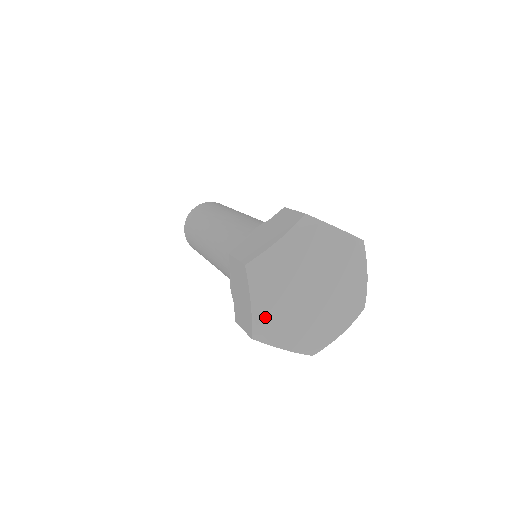
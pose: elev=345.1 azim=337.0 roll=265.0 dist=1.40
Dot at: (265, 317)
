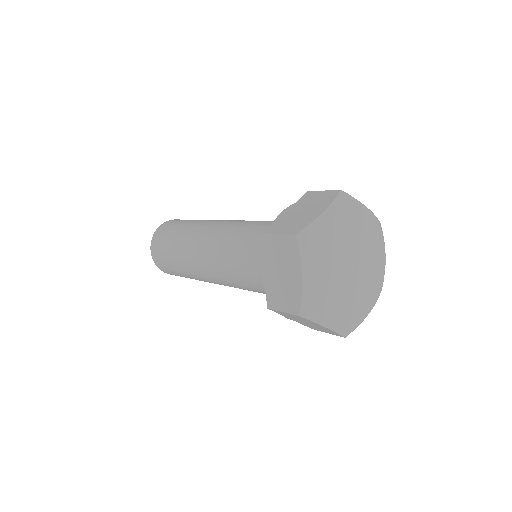
Dot at: (341, 320)
